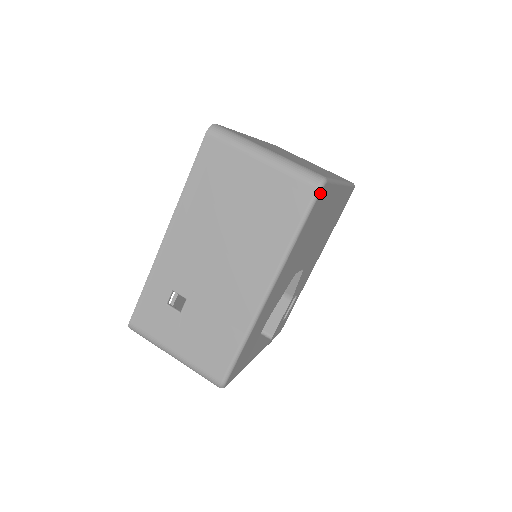
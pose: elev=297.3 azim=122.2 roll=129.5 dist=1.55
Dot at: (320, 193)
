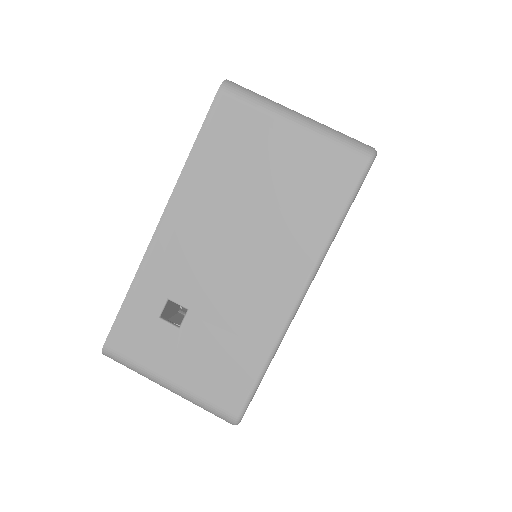
Dot at: (370, 167)
